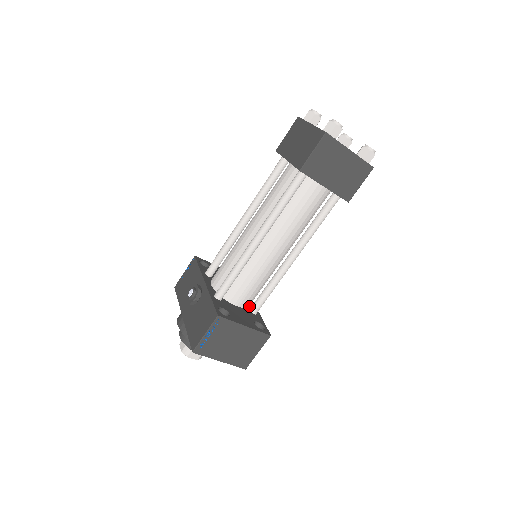
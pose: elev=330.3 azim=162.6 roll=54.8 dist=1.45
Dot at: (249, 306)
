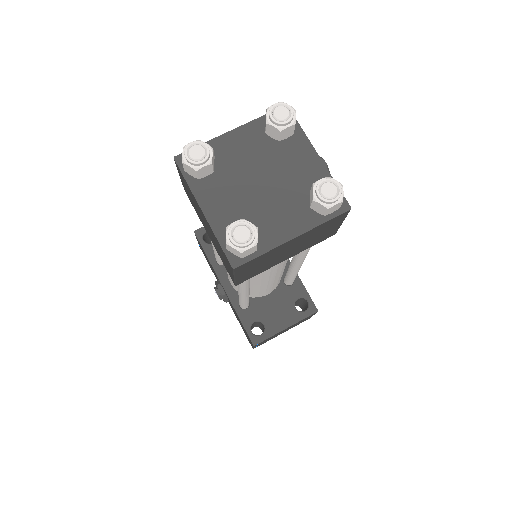
Dot at: occluded
